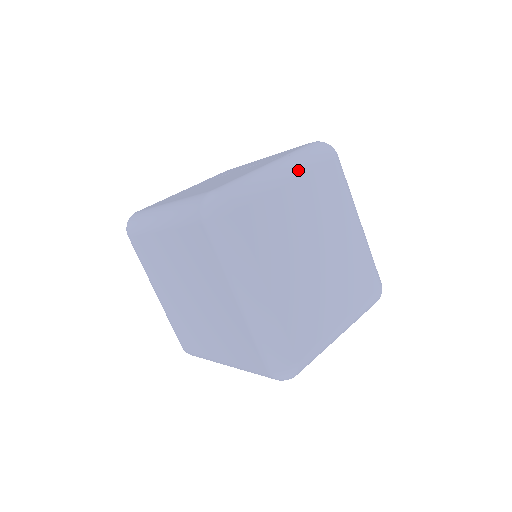
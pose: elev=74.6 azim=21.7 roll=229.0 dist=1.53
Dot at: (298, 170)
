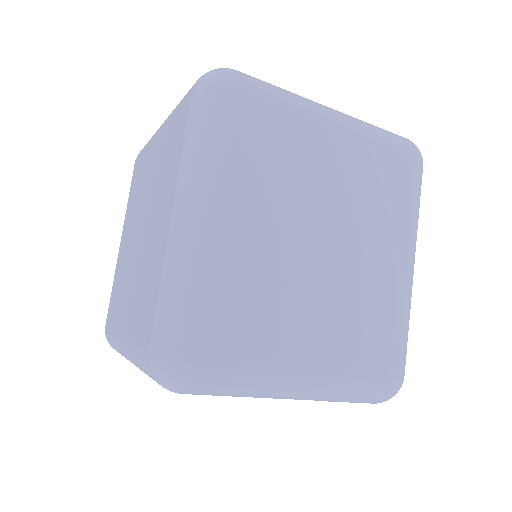
Dot at: (357, 129)
